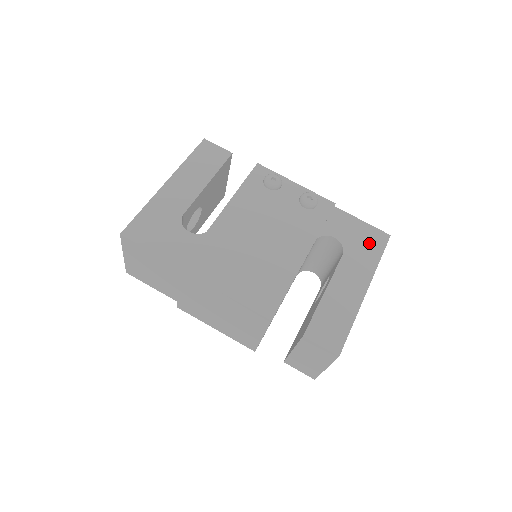
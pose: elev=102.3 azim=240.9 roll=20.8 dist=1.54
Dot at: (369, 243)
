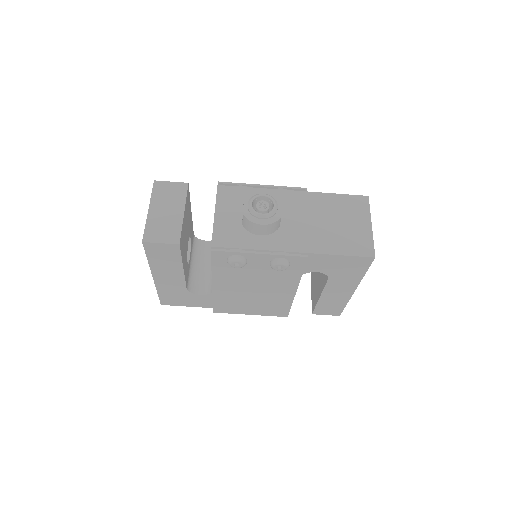
Dot at: (352, 268)
